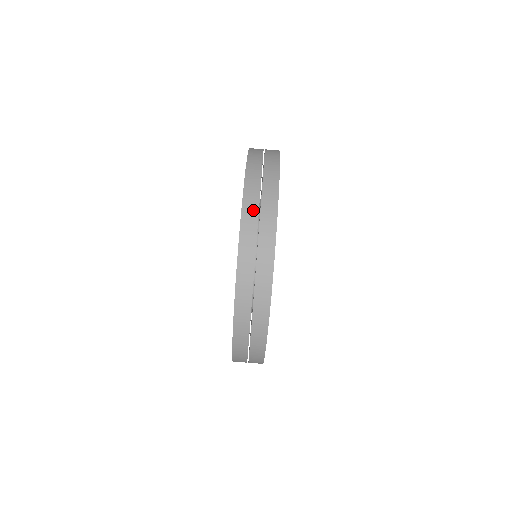
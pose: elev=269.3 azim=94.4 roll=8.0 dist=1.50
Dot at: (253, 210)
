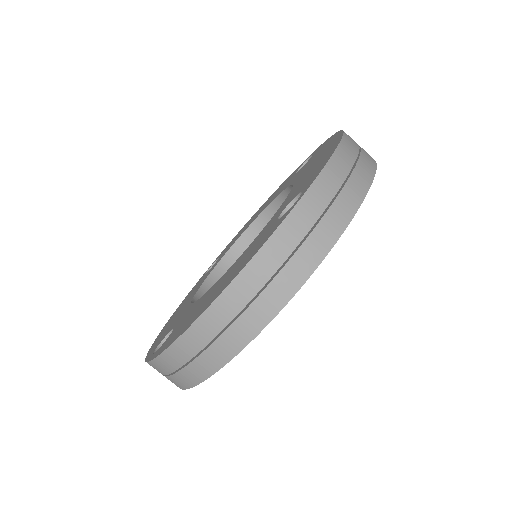
Dot at: (282, 250)
